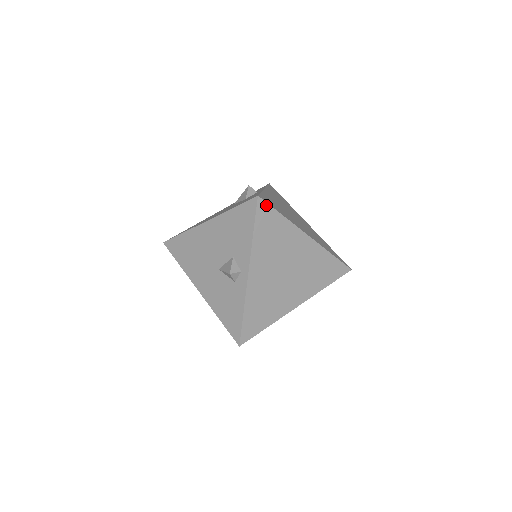
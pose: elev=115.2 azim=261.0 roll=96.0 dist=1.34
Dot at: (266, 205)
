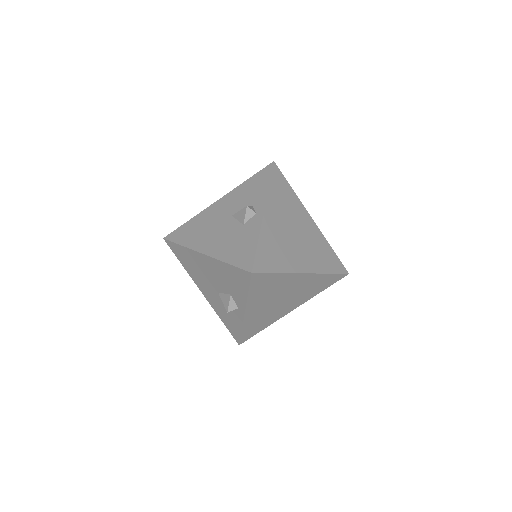
Dot at: (261, 274)
